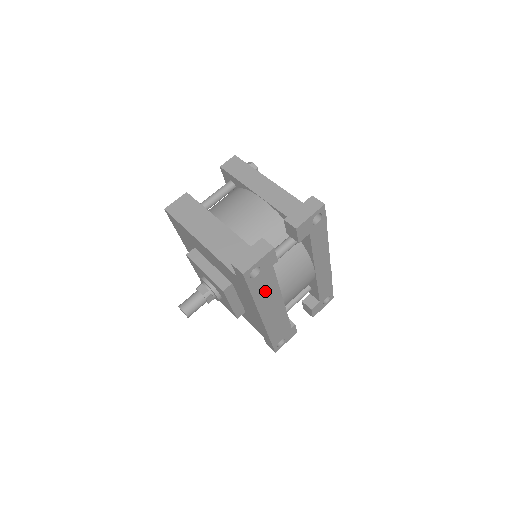
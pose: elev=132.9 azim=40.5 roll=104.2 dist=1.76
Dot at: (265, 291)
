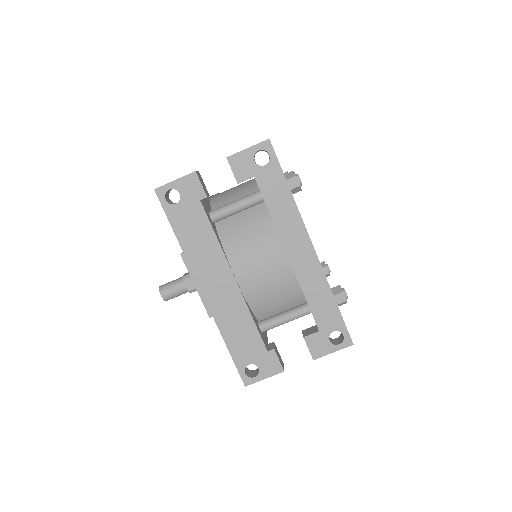
Dot at: (197, 239)
